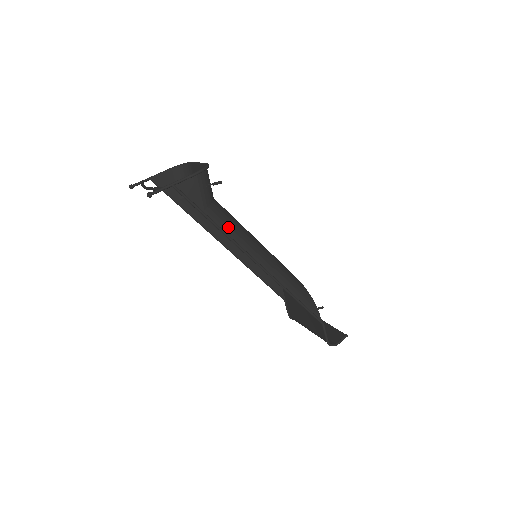
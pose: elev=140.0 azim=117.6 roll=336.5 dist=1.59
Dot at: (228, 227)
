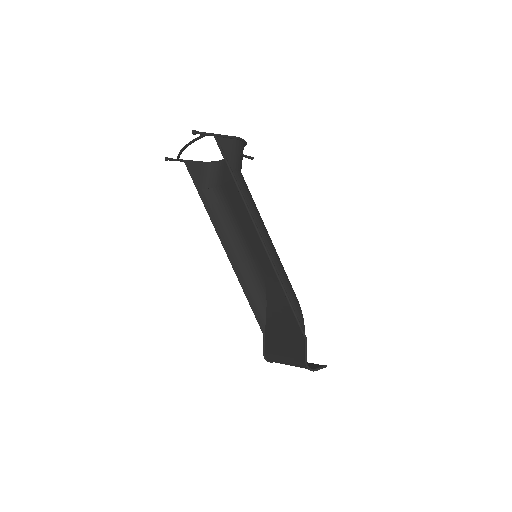
Dot at: (247, 196)
